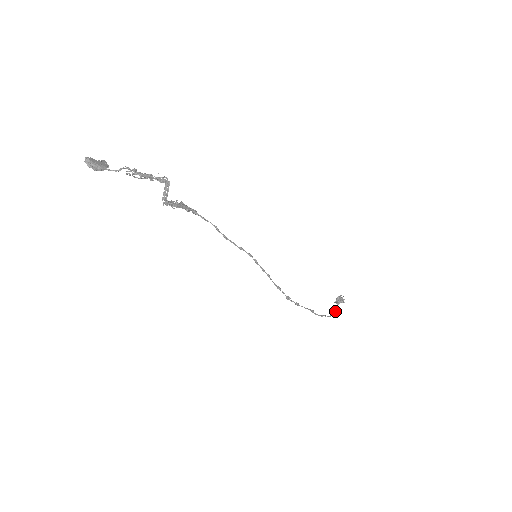
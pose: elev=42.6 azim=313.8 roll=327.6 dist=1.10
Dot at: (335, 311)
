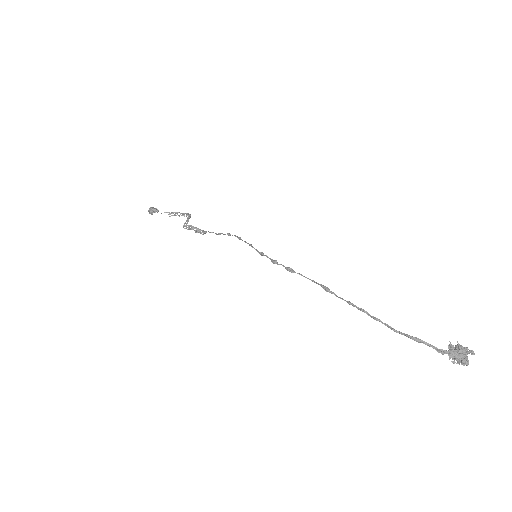
Dot at: (428, 344)
